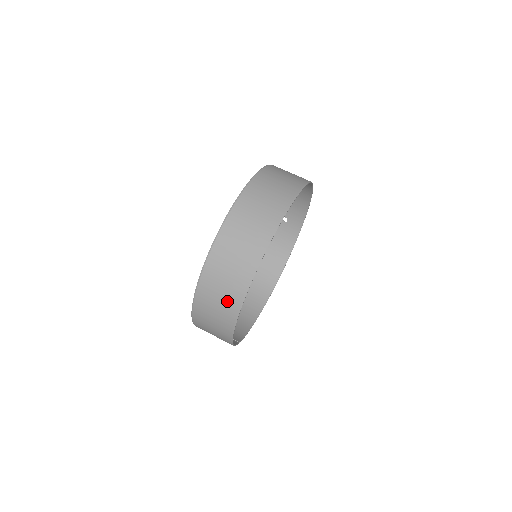
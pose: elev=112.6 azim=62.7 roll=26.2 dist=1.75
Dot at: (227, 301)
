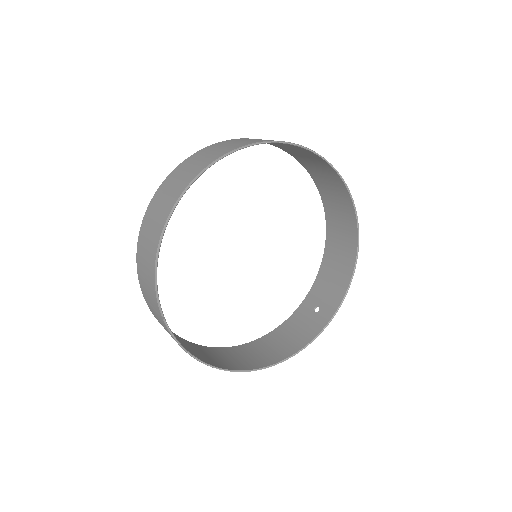
Dot at: (189, 173)
